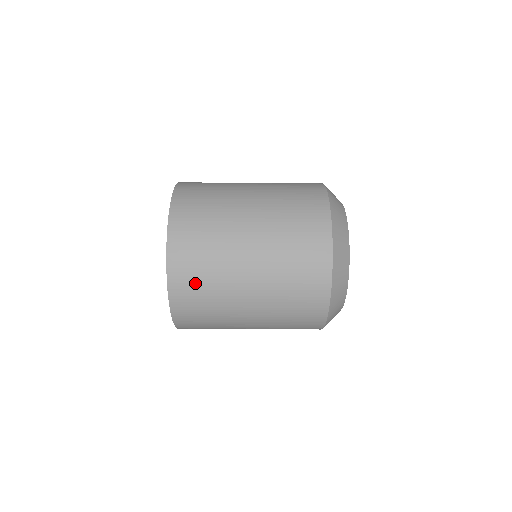
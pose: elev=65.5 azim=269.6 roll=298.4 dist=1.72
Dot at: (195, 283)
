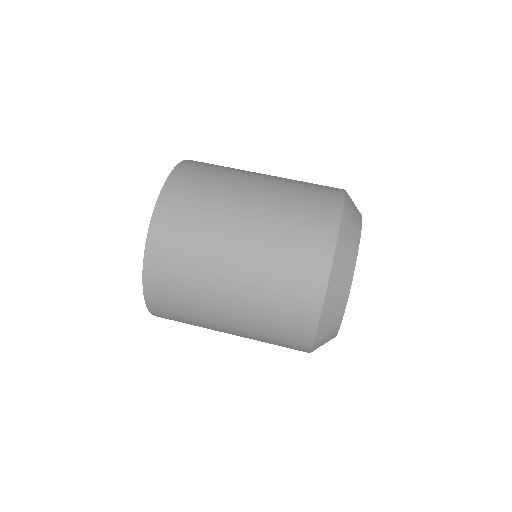
Dot at: occluded
